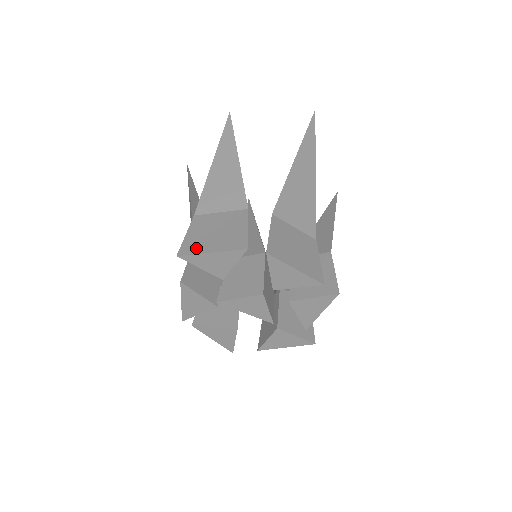
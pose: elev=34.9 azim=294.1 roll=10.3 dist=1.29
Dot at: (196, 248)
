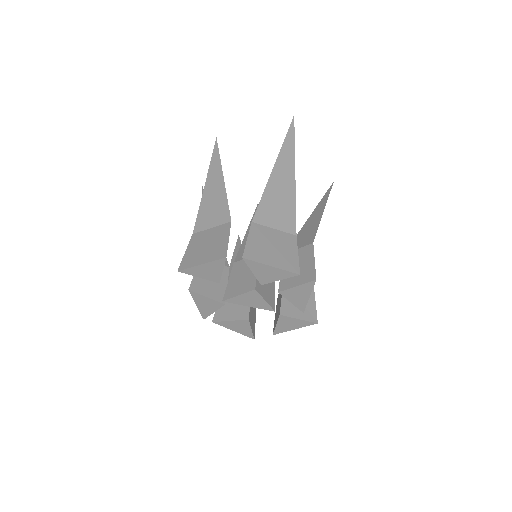
Dot at: (191, 262)
